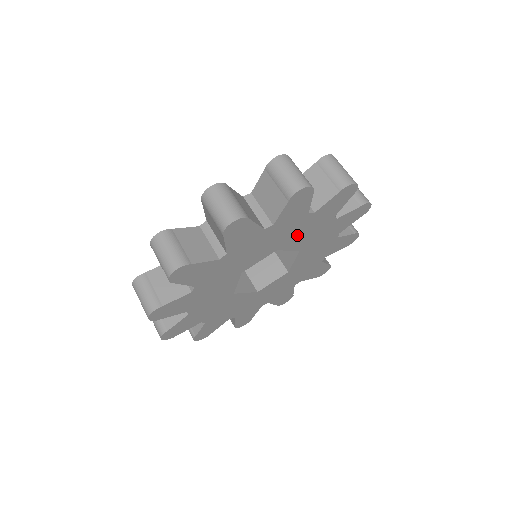
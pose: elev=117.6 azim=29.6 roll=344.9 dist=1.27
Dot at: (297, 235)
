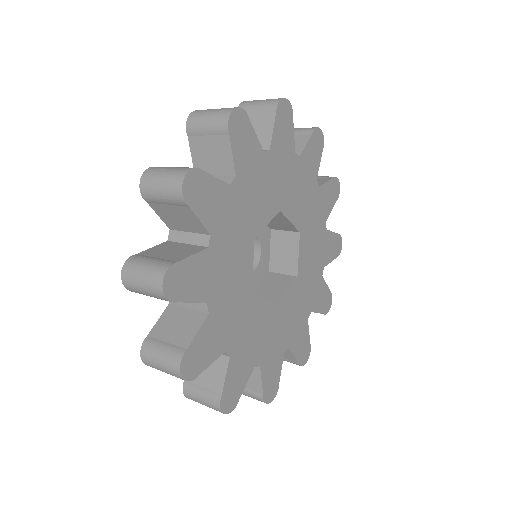
Dot at: (292, 193)
